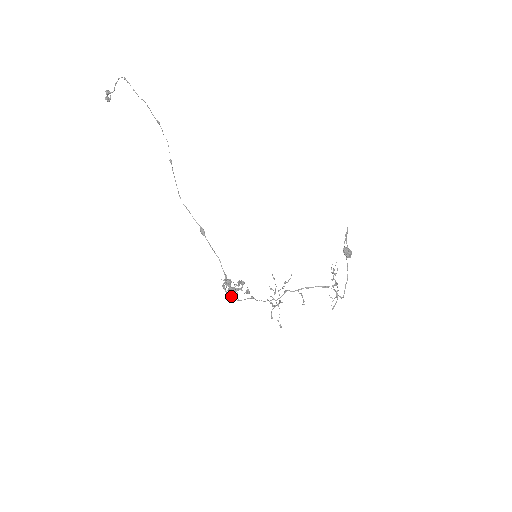
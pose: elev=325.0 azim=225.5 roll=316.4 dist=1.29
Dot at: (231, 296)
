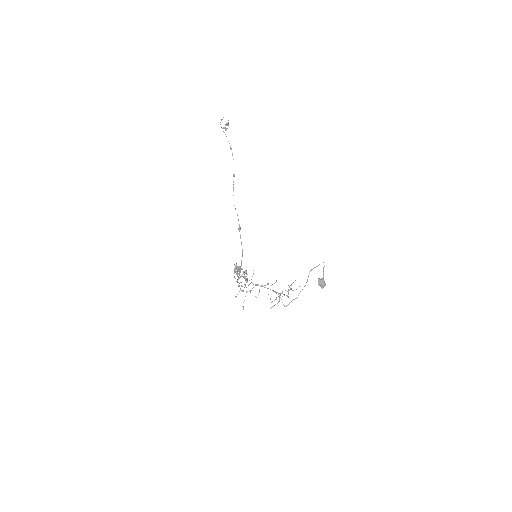
Dot at: (235, 278)
